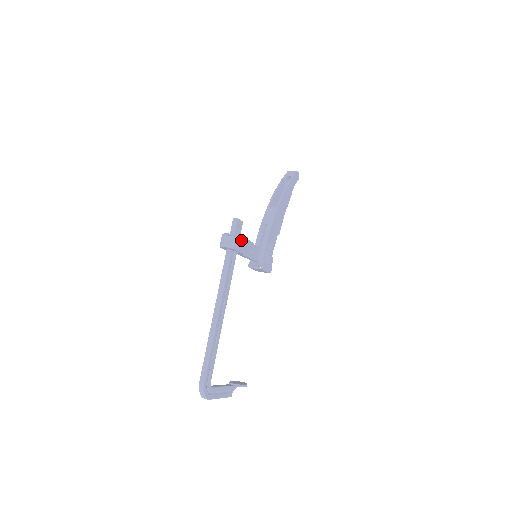
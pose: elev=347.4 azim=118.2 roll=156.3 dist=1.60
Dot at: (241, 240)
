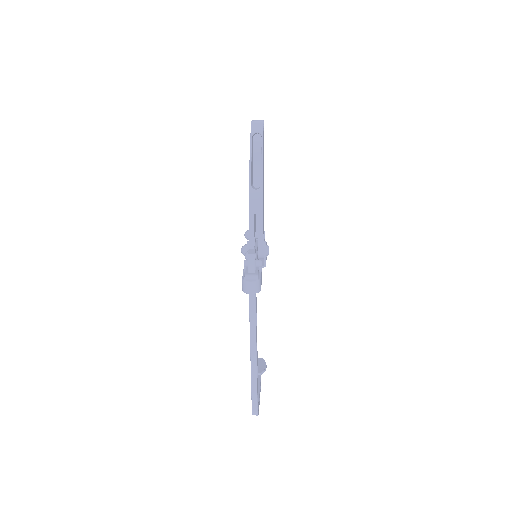
Dot at: (260, 272)
